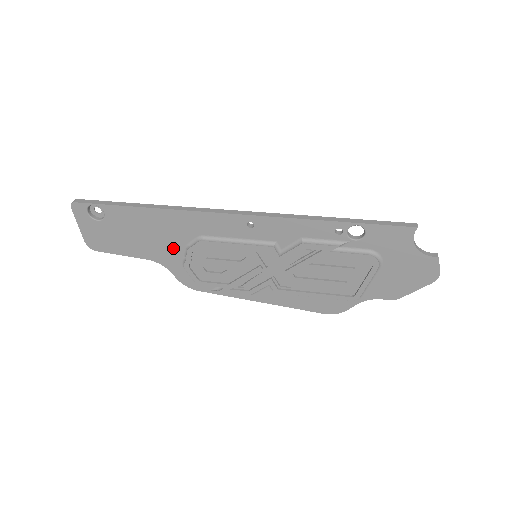
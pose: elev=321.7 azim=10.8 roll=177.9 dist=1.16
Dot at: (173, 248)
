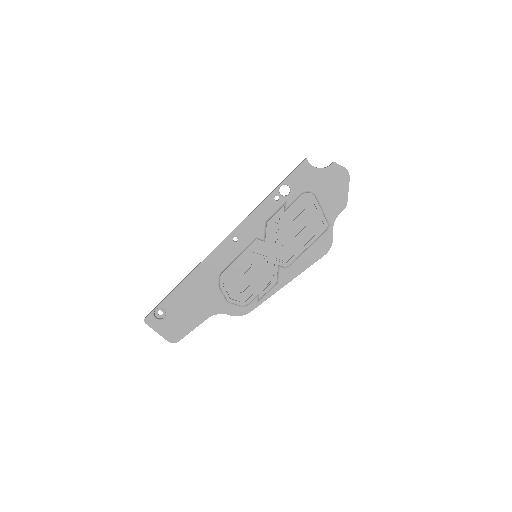
Dot at: (213, 296)
